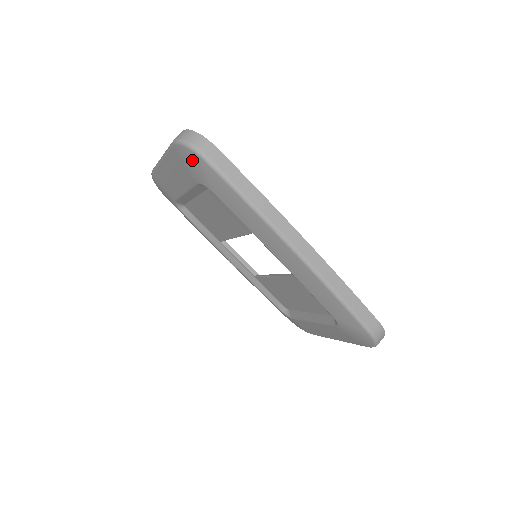
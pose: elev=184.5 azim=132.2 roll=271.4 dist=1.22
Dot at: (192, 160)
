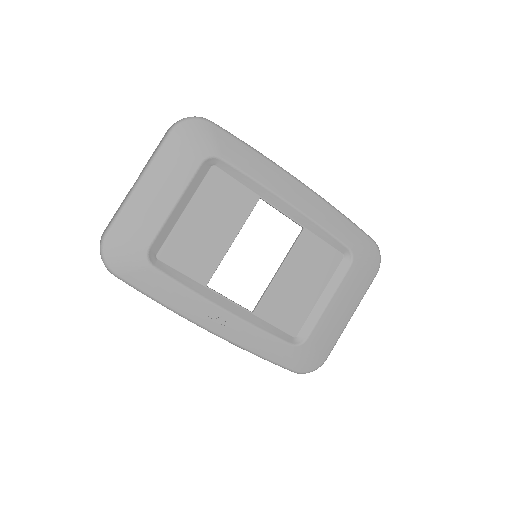
Dot at: (199, 131)
